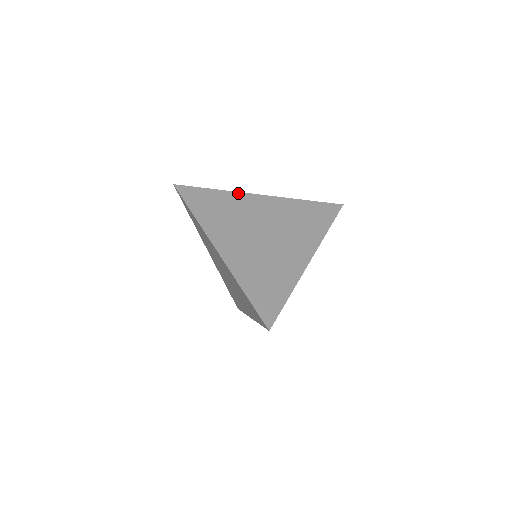
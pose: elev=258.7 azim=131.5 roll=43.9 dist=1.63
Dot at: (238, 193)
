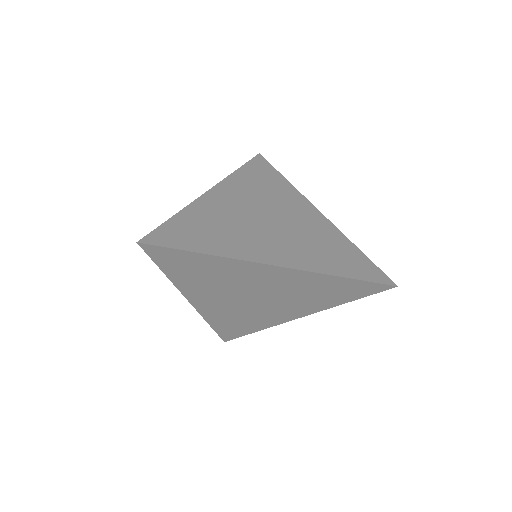
Dot at: (300, 194)
